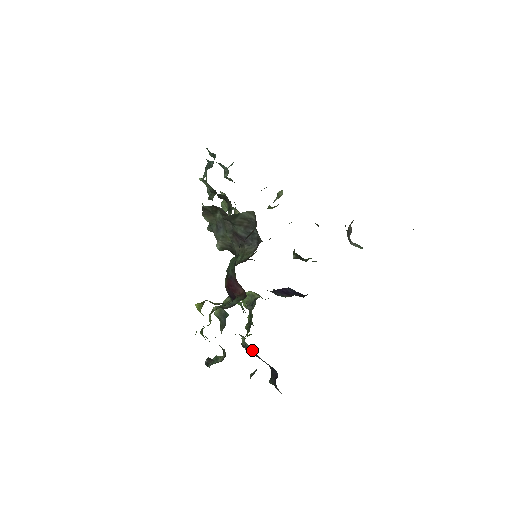
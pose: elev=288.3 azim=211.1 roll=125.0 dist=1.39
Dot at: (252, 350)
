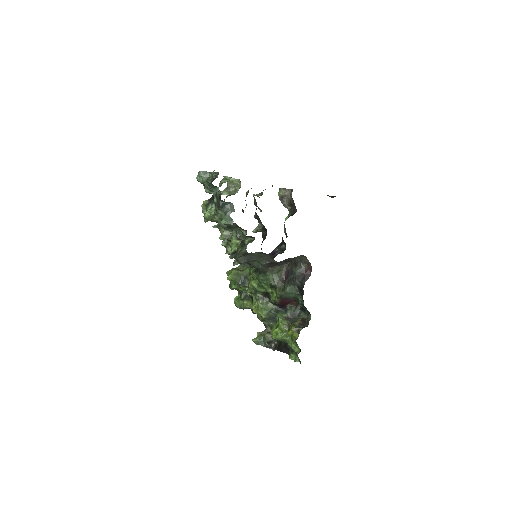
Dot at: occluded
